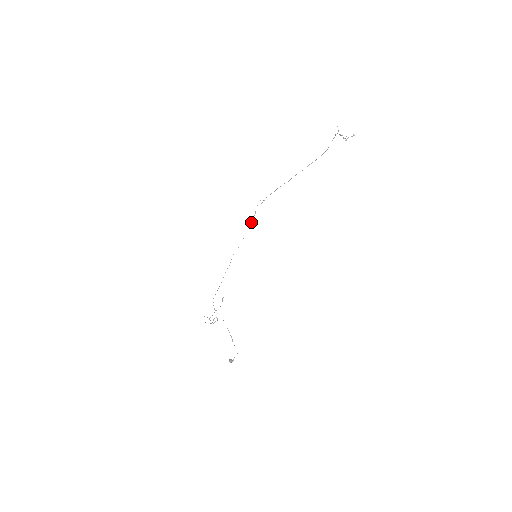
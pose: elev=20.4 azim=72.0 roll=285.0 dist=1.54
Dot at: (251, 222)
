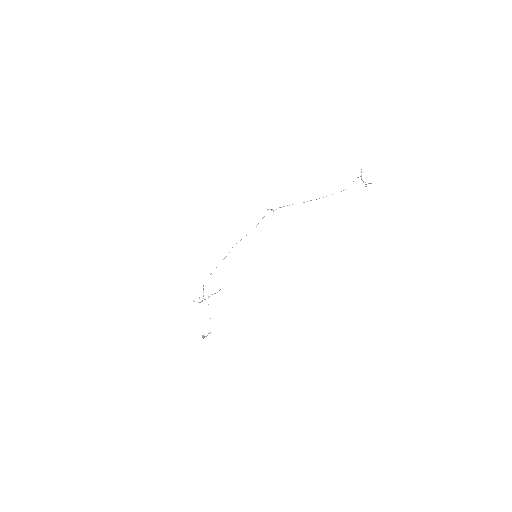
Dot at: occluded
